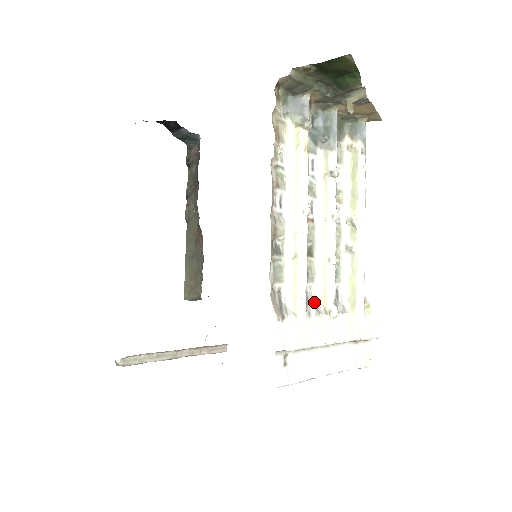
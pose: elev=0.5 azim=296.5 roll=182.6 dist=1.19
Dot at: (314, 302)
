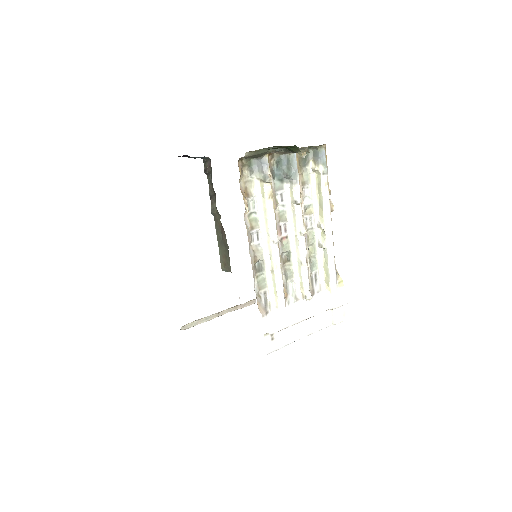
Dot at: (294, 291)
